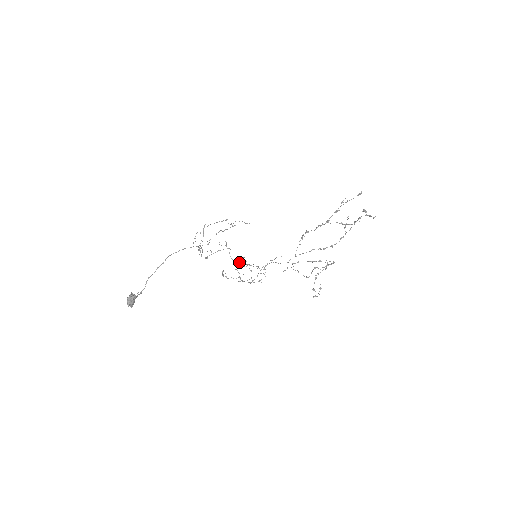
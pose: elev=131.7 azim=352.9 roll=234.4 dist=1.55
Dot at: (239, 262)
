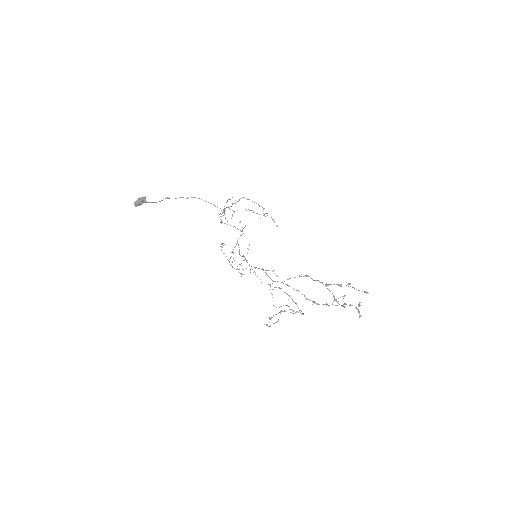
Dot at: occluded
